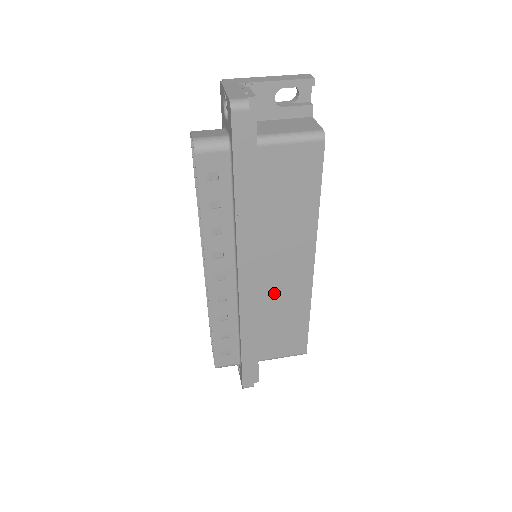
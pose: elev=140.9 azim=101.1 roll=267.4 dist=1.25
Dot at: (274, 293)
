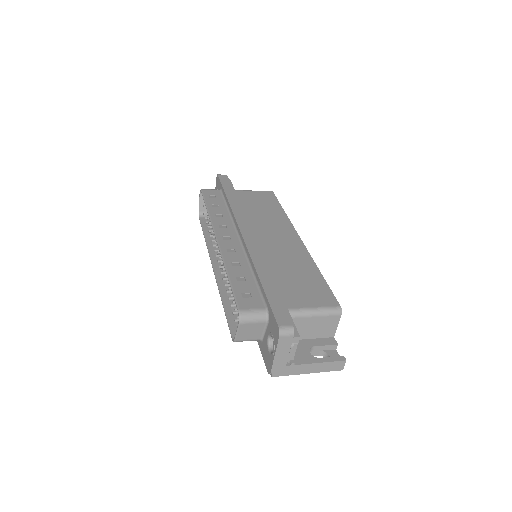
Dot at: (276, 252)
